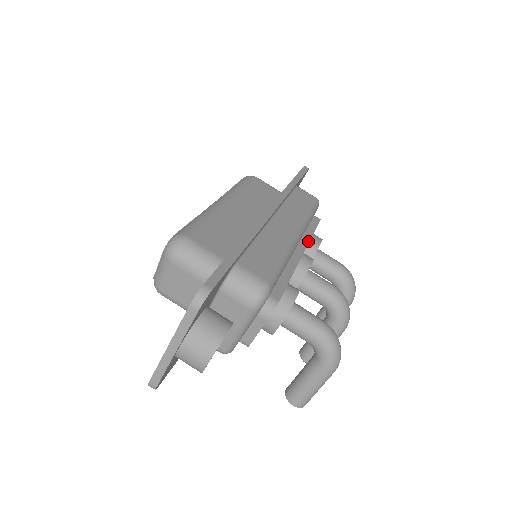
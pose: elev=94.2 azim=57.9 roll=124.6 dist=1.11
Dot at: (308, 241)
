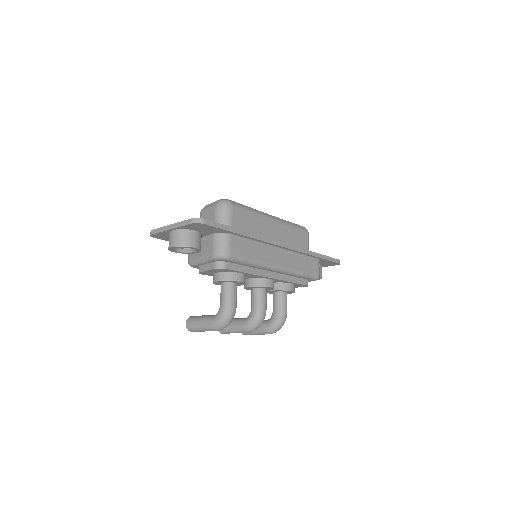
Dot at: (283, 279)
